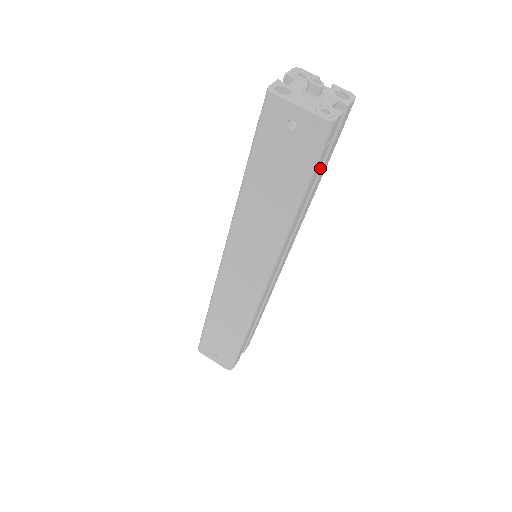
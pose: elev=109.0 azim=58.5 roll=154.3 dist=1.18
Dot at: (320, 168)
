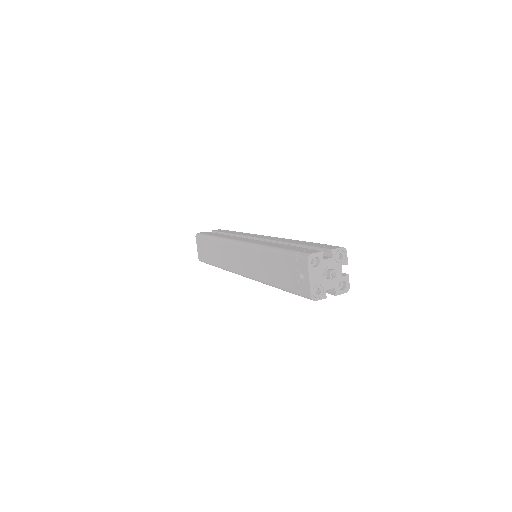
Dot at: occluded
